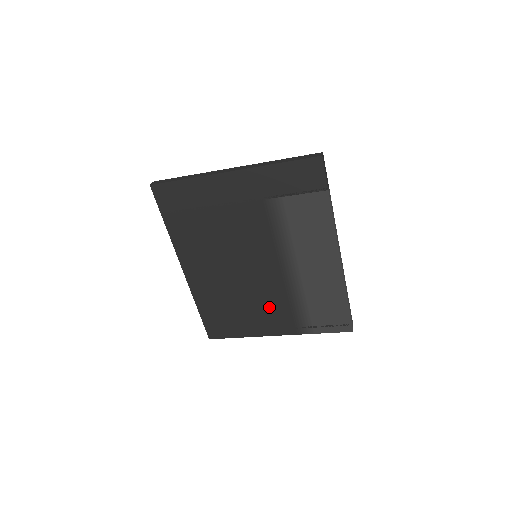
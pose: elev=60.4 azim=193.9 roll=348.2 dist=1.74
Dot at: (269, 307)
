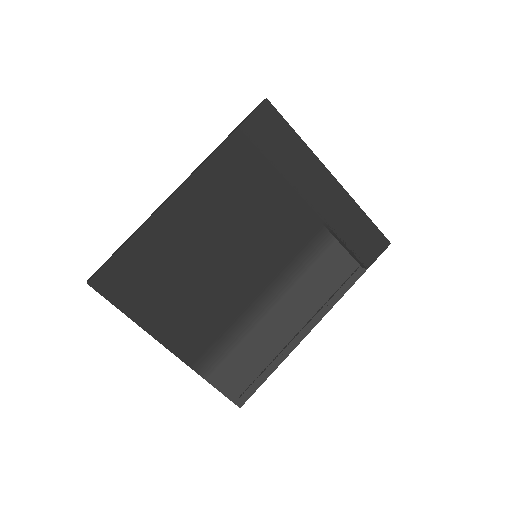
Dot at: (203, 313)
